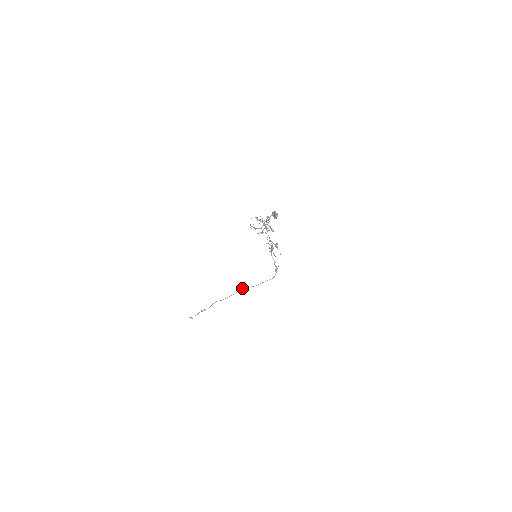
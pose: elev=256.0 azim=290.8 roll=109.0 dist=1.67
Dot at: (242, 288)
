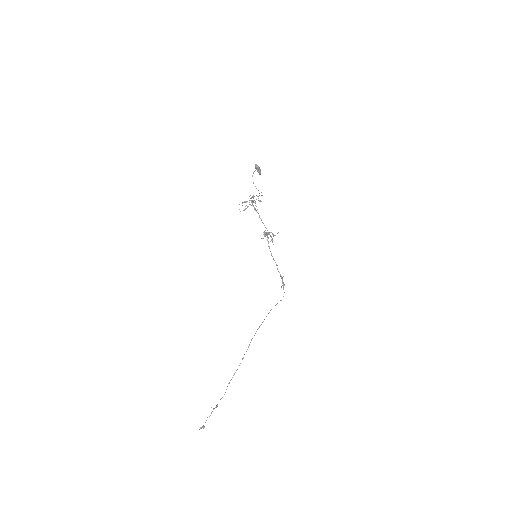
Dot at: occluded
